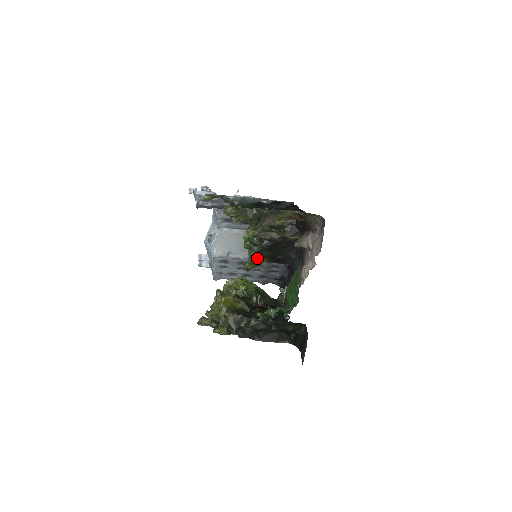
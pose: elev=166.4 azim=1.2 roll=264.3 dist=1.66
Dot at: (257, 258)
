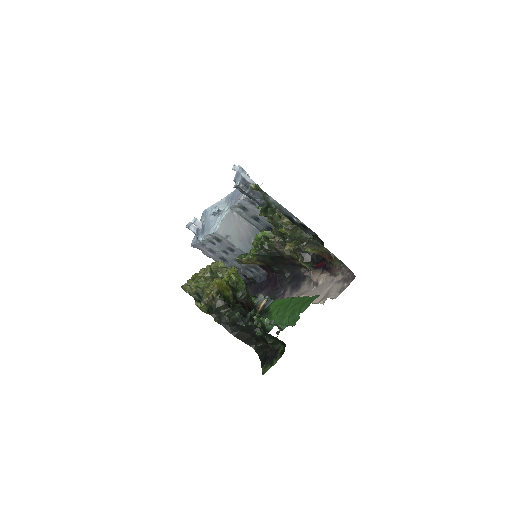
Dot at: (257, 259)
